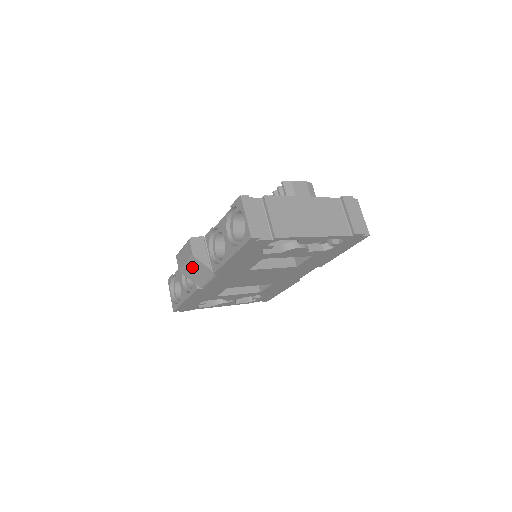
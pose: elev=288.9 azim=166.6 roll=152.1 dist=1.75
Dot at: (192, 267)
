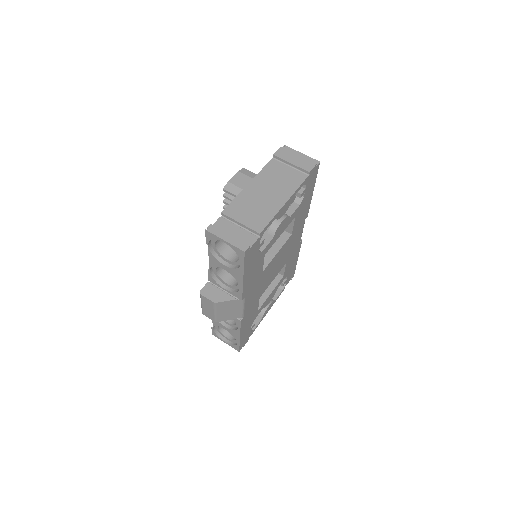
Dot at: (222, 311)
